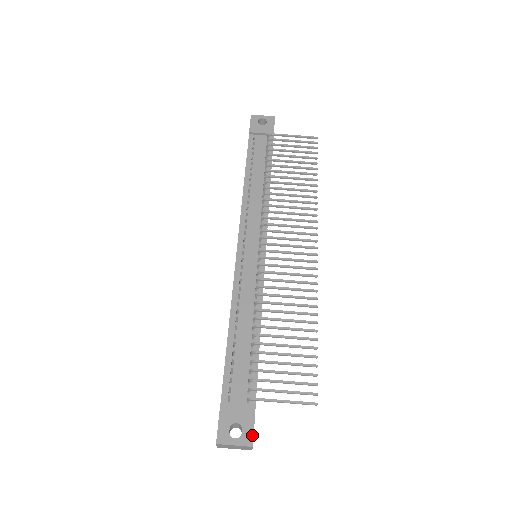
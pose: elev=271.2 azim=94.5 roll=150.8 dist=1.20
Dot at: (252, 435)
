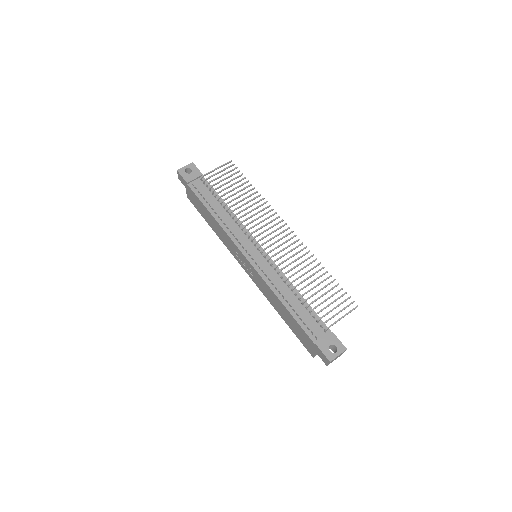
Dot at: (342, 344)
